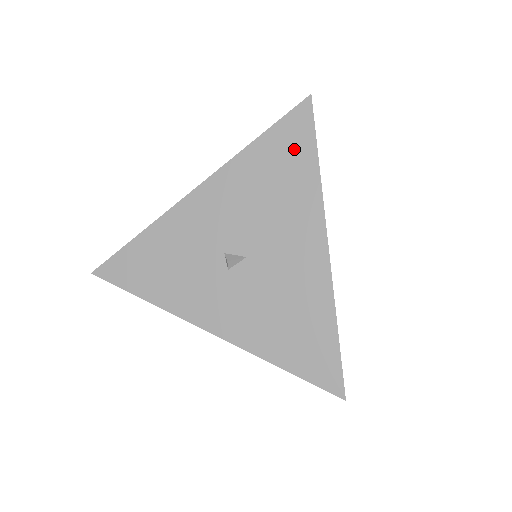
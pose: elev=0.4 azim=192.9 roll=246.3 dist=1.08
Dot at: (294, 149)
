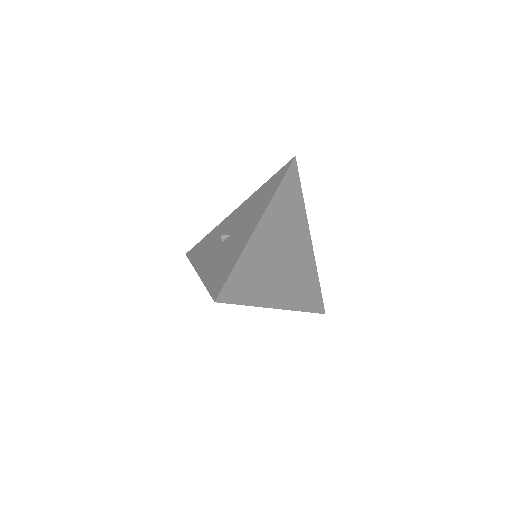
Dot at: (275, 181)
